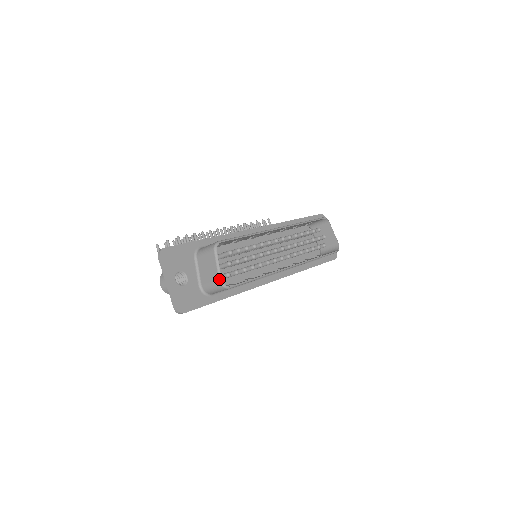
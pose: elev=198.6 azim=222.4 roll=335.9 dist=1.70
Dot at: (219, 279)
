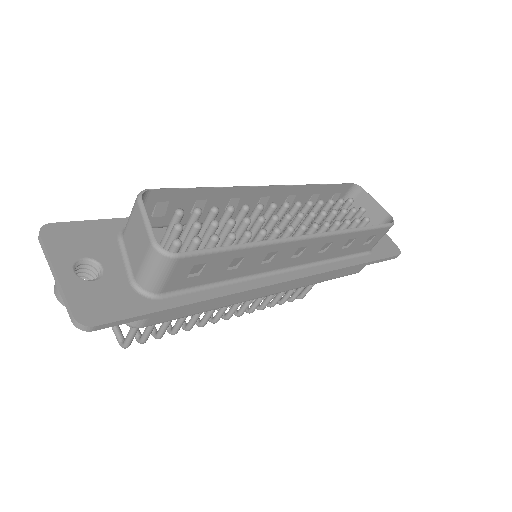
Dot at: (151, 241)
